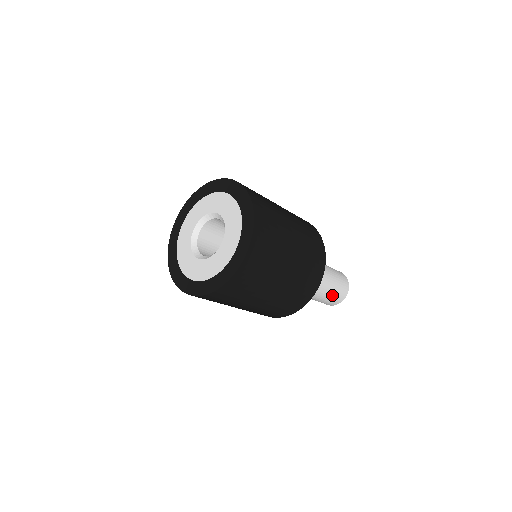
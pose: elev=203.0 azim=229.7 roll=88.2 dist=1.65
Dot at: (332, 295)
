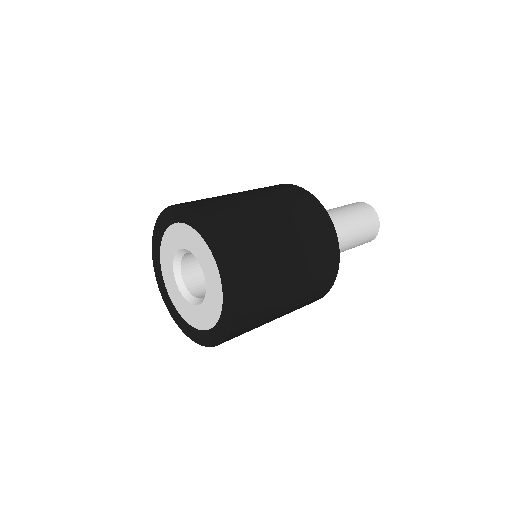
Dot at: (362, 238)
